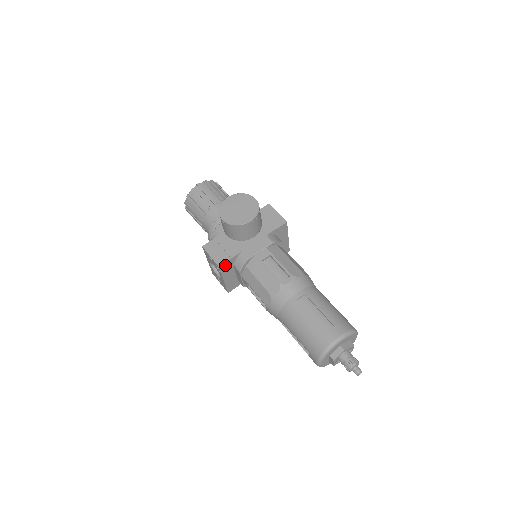
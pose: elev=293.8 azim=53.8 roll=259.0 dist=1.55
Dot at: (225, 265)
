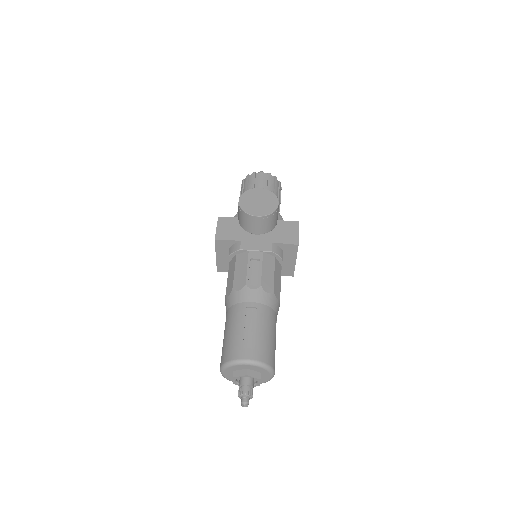
Dot at: (222, 242)
